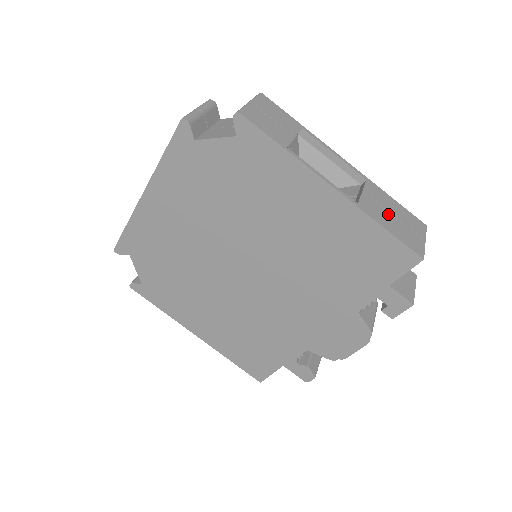
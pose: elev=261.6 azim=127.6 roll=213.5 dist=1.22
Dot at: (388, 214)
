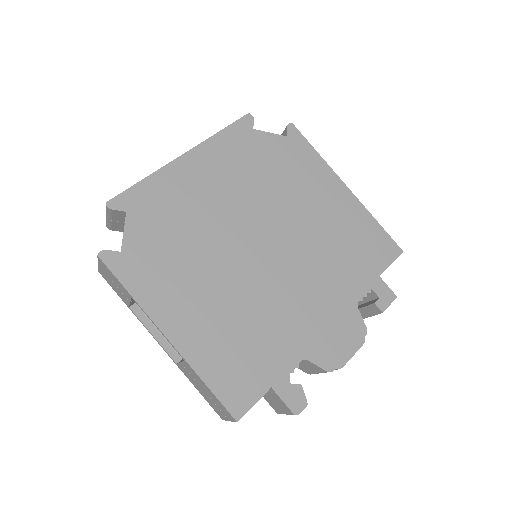
Dot at: occluded
